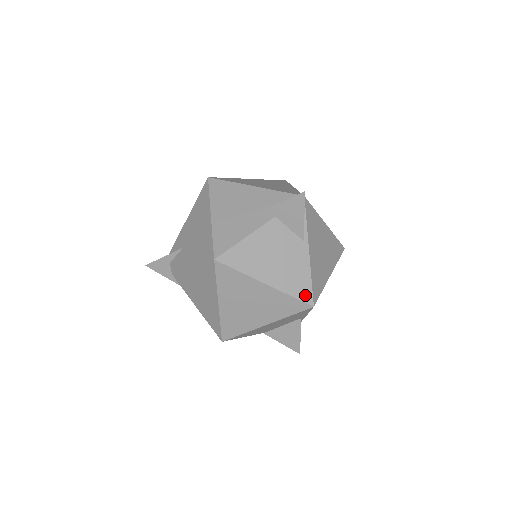
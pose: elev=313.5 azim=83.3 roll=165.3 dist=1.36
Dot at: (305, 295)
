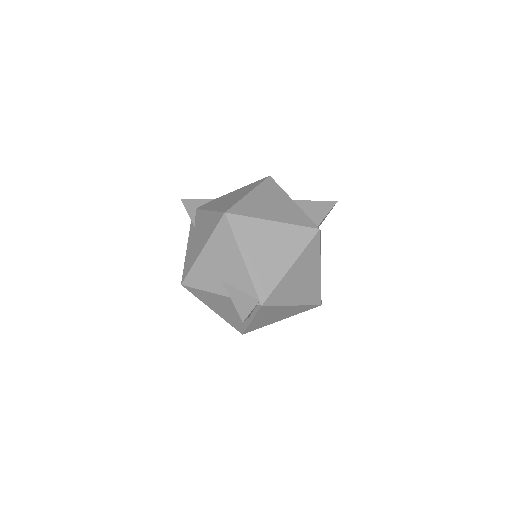
Dot at: (239, 329)
